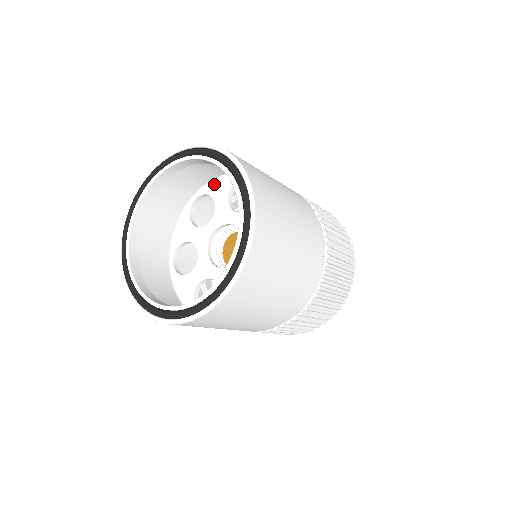
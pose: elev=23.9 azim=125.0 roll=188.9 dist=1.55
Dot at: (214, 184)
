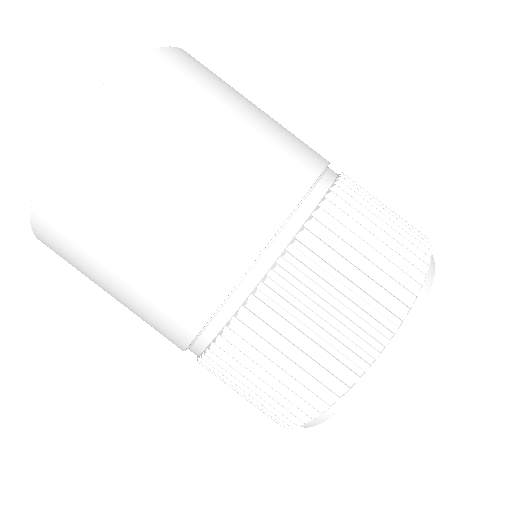
Dot at: occluded
